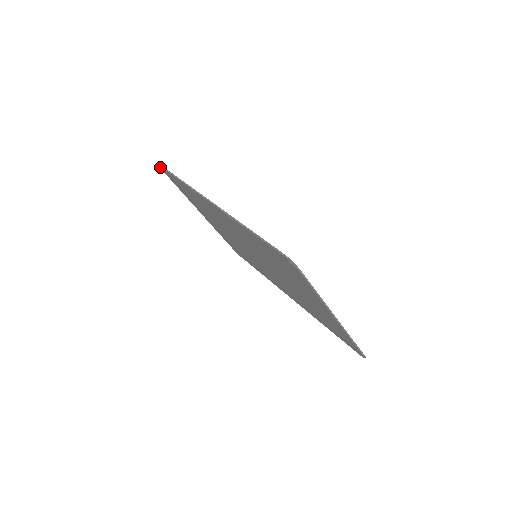
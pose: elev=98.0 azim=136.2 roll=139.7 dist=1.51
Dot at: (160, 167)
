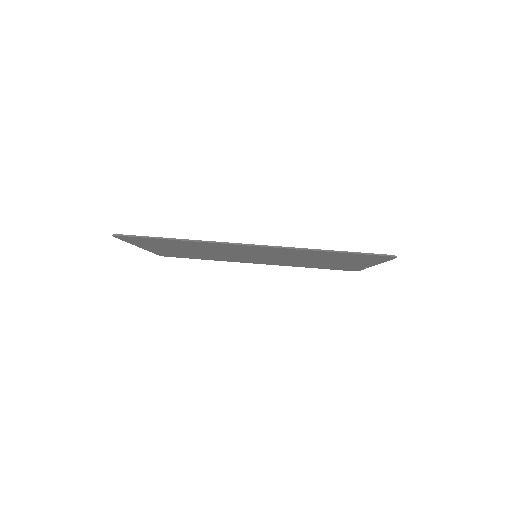
Dot at: (118, 236)
